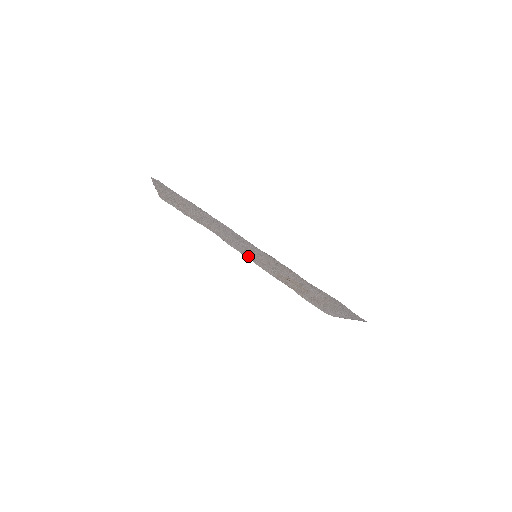
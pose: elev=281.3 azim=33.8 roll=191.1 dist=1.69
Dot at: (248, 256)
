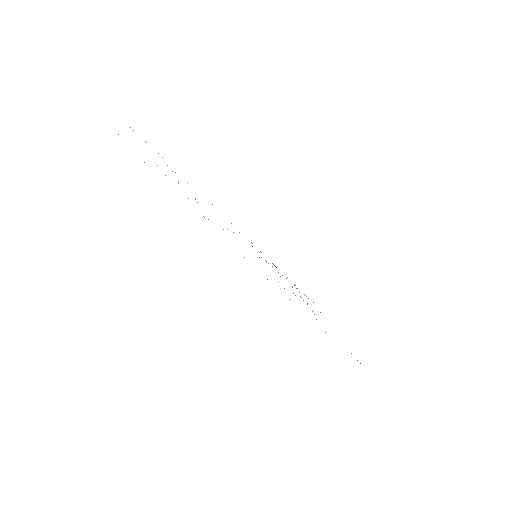
Dot at: occluded
